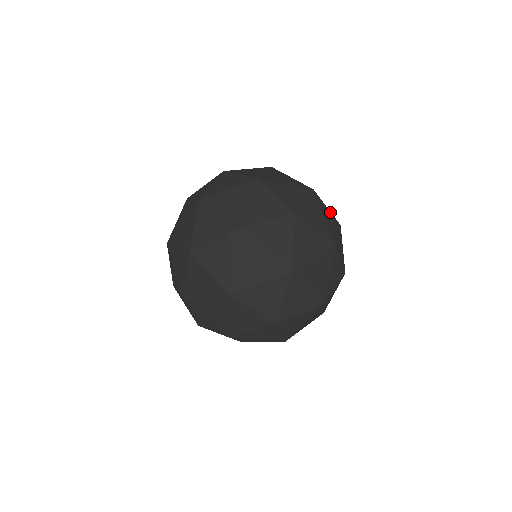
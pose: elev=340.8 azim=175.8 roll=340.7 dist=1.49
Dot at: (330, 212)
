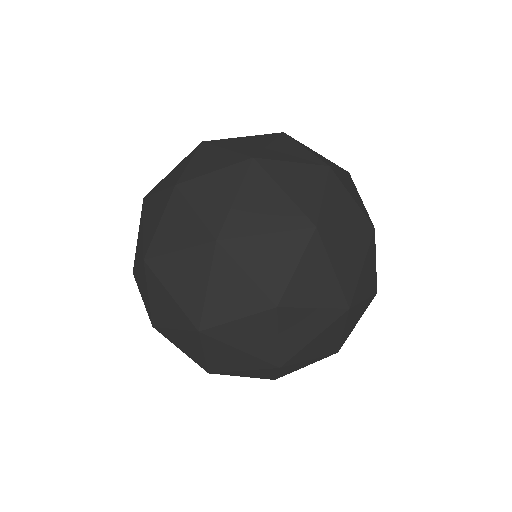
Dot at: occluded
